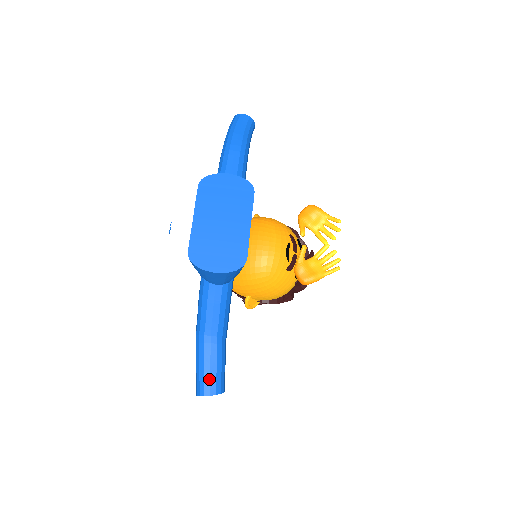
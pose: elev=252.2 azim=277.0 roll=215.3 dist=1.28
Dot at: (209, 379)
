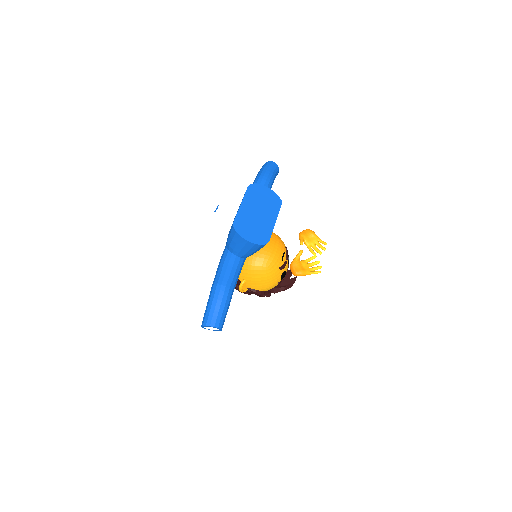
Dot at: (217, 315)
